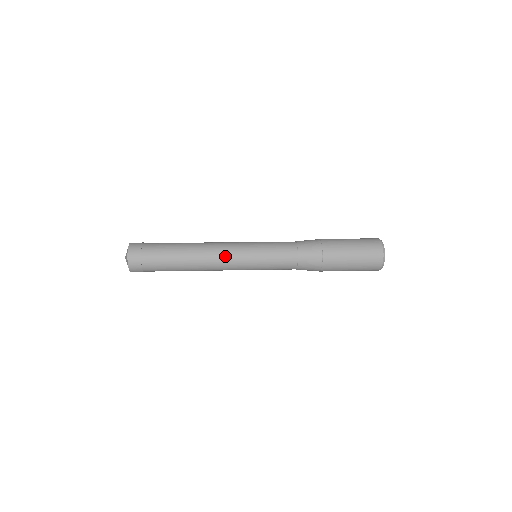
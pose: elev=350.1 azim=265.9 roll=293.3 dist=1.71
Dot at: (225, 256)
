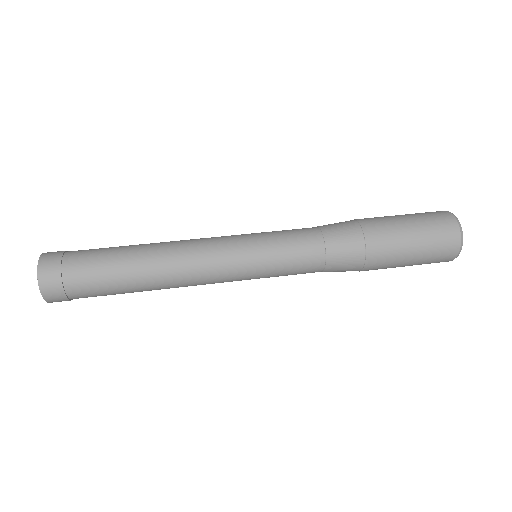
Dot at: (205, 251)
